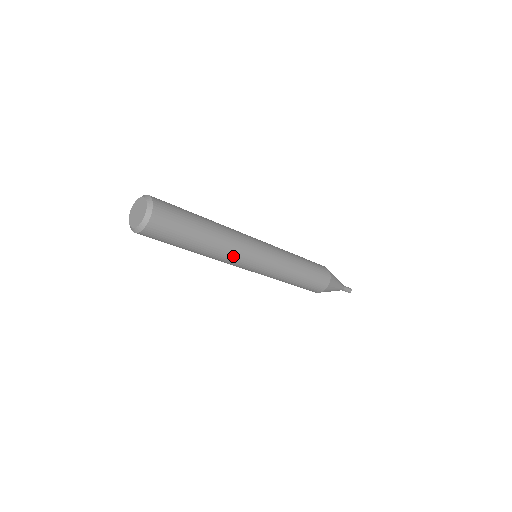
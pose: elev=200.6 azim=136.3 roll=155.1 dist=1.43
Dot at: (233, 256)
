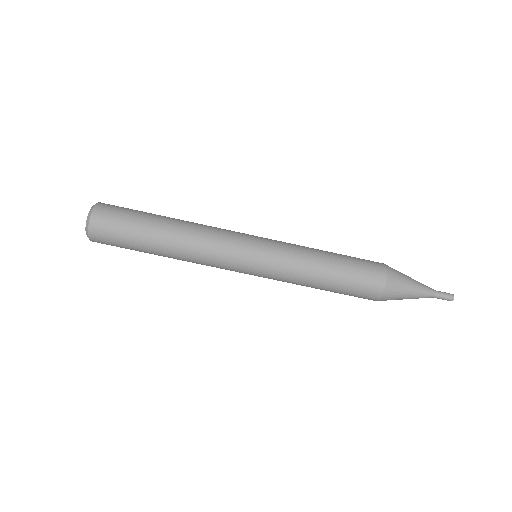
Dot at: (212, 229)
